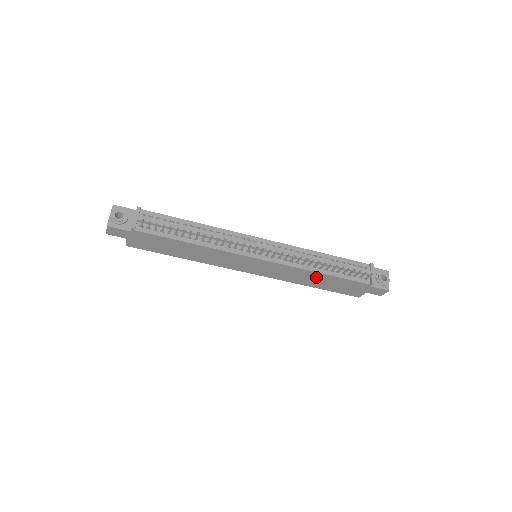
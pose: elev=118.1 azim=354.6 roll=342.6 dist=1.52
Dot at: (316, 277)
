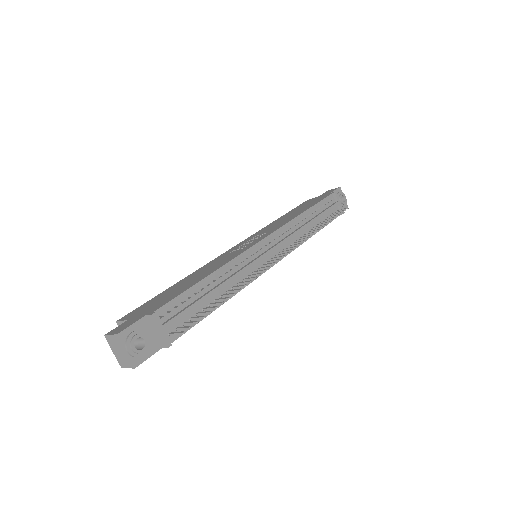
Dot at: occluded
